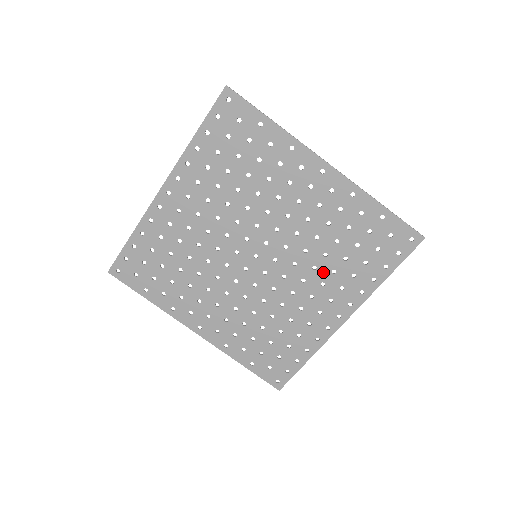
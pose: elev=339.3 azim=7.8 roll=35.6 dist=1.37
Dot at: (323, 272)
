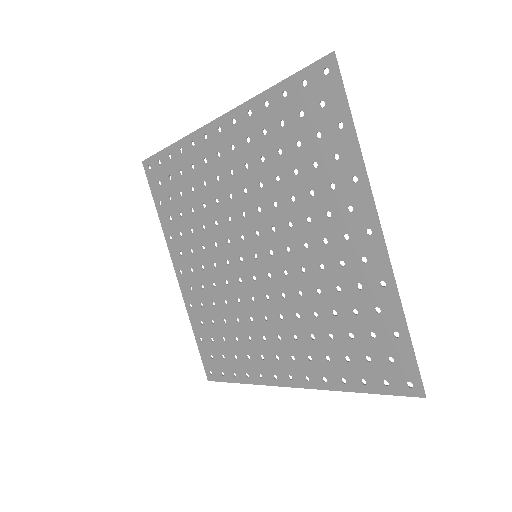
Dot at: (303, 327)
